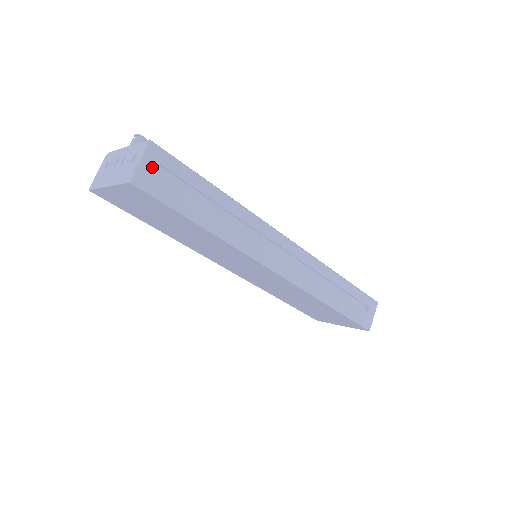
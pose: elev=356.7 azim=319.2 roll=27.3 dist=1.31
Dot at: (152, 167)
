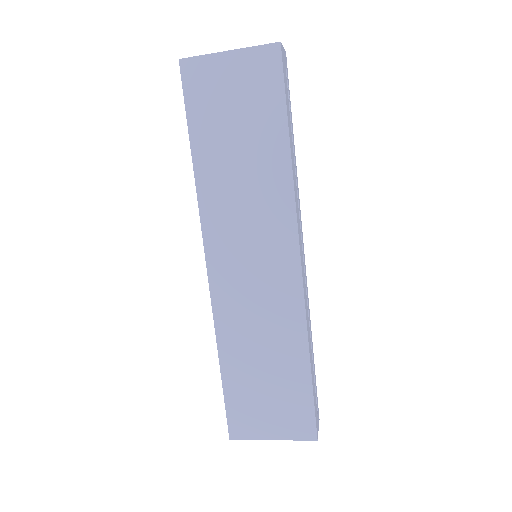
Dot at: (285, 61)
